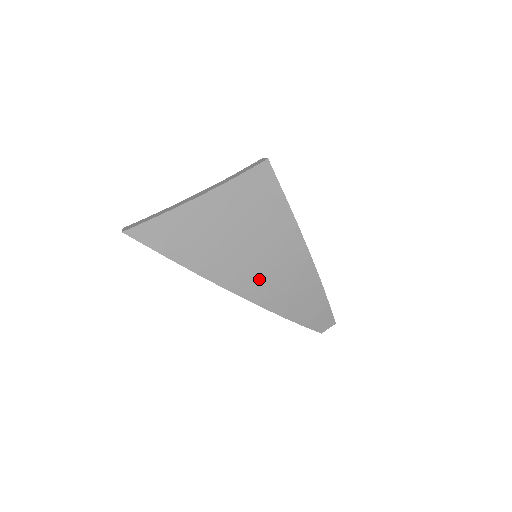
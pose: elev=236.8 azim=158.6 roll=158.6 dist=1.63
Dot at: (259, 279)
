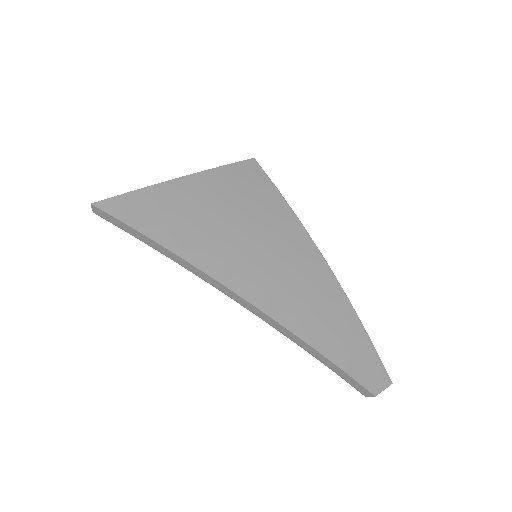
Dot at: (263, 276)
